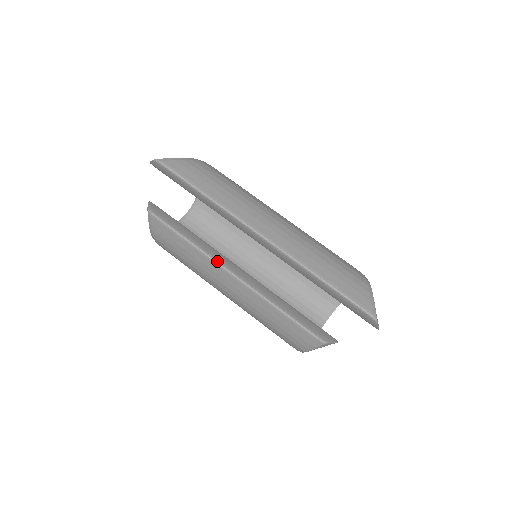
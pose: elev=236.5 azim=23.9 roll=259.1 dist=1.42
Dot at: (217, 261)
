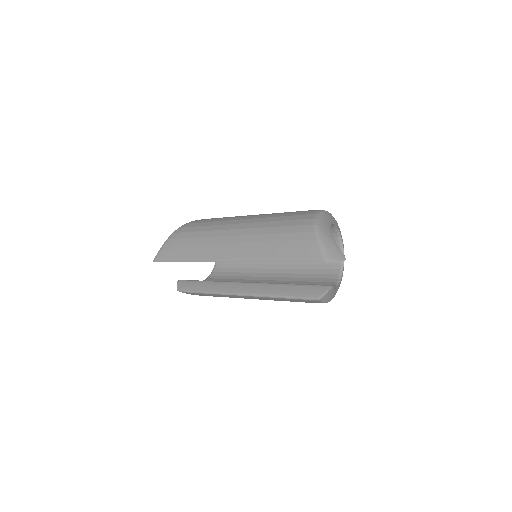
Dot at: (226, 293)
